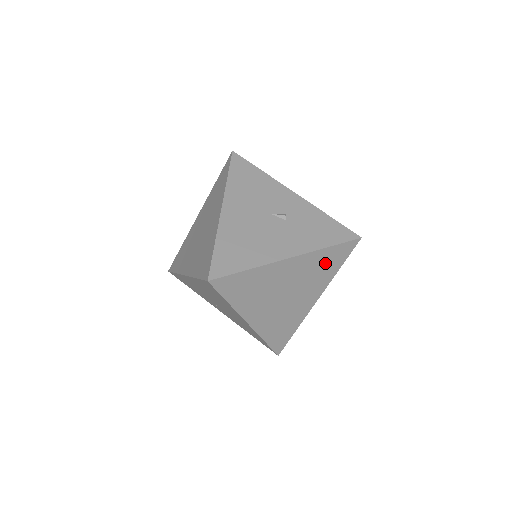
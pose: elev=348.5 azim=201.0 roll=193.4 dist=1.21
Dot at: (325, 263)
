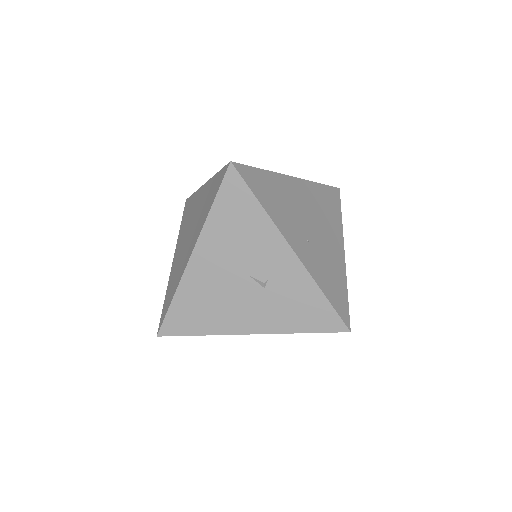
Dot at: occluded
